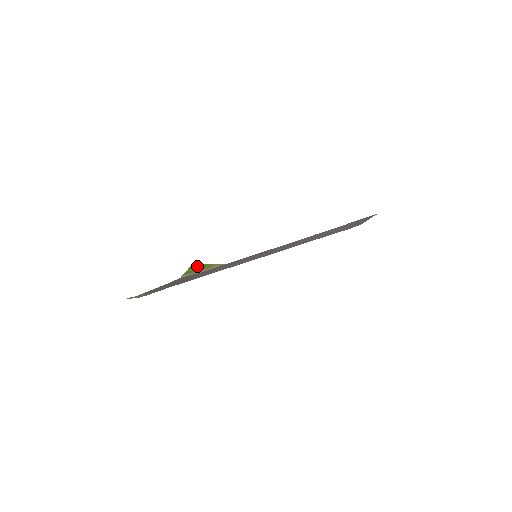
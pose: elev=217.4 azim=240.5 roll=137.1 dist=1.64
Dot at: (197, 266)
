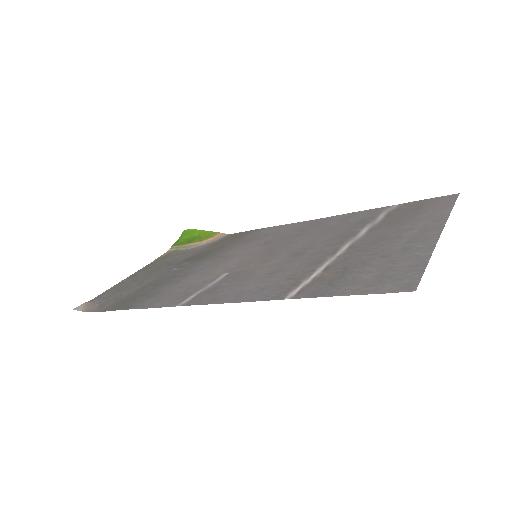
Dot at: (192, 232)
